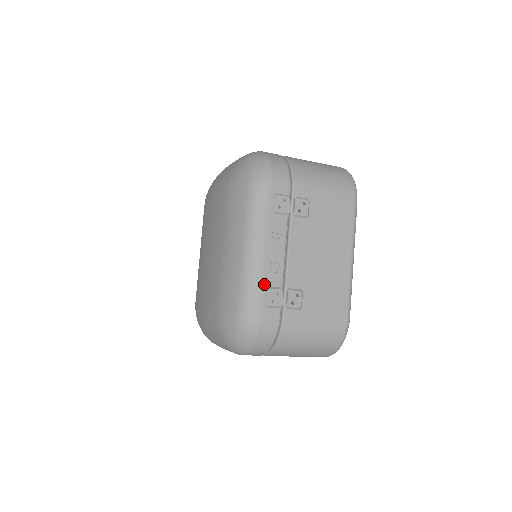
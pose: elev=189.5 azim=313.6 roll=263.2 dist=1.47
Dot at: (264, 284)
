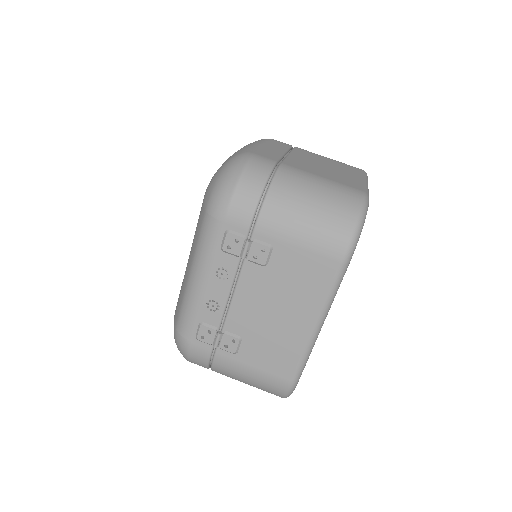
Dot at: (198, 318)
